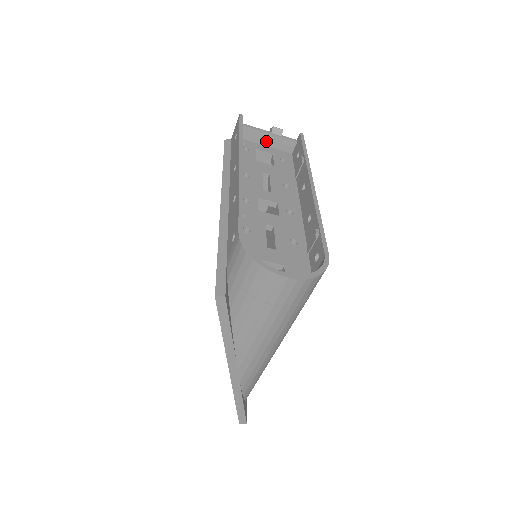
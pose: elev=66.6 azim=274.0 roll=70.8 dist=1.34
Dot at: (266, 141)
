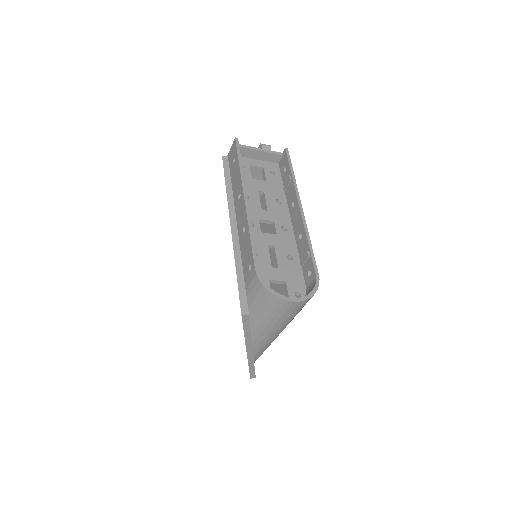
Dot at: (257, 156)
